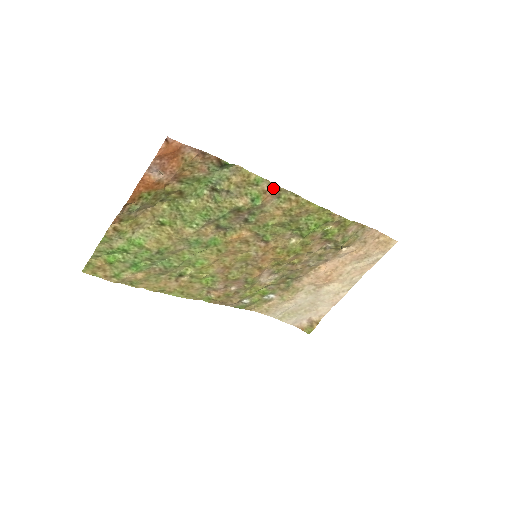
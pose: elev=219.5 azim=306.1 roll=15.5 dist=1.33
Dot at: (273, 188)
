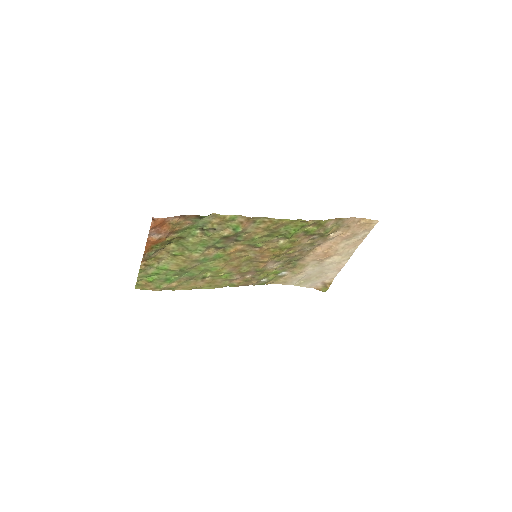
Dot at: (247, 219)
